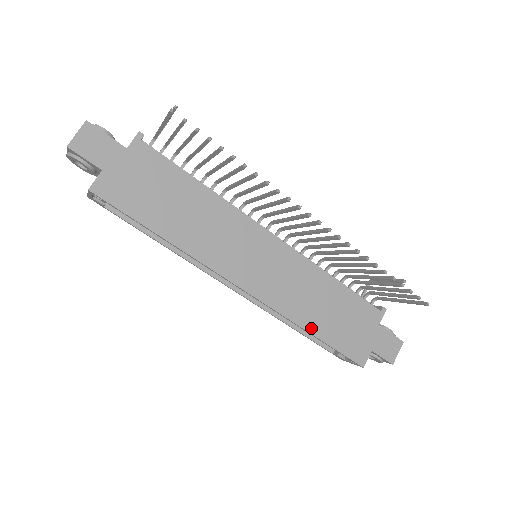
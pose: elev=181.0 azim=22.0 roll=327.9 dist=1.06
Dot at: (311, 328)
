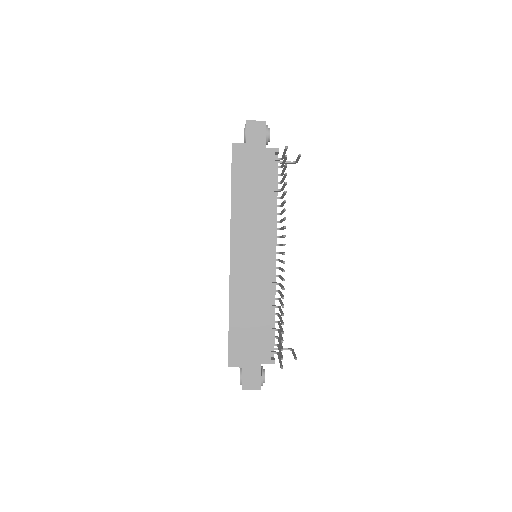
Dot at: (232, 314)
